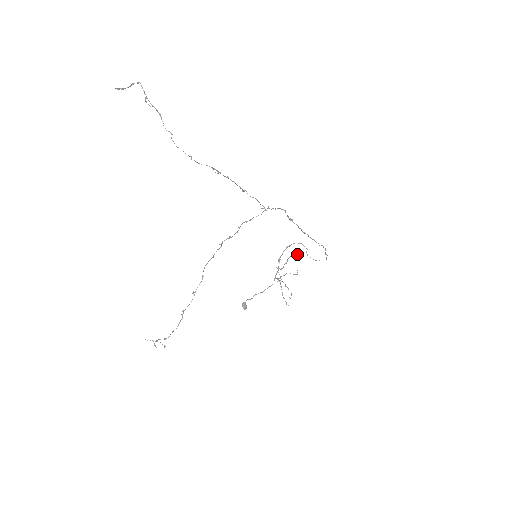
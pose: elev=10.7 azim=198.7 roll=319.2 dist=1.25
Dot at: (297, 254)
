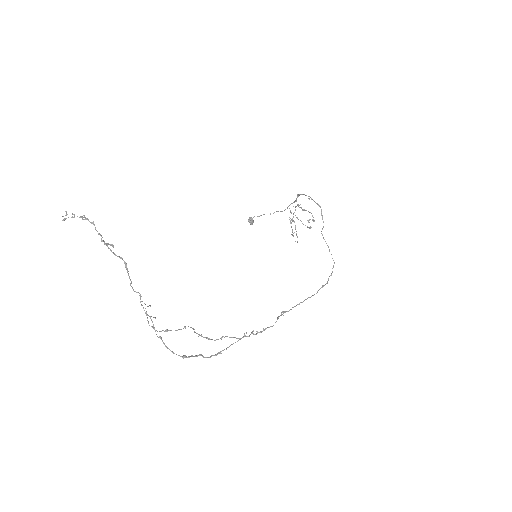
Dot at: (313, 221)
